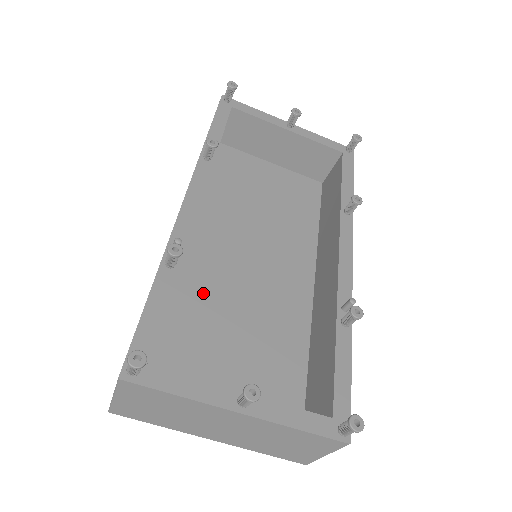
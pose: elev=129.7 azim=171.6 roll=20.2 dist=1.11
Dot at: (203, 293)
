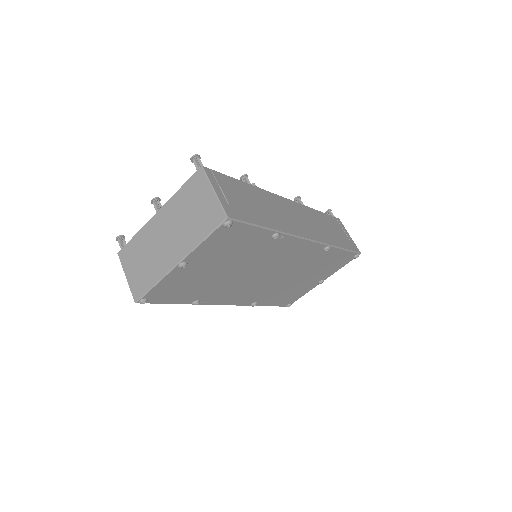
Dot at: occluded
